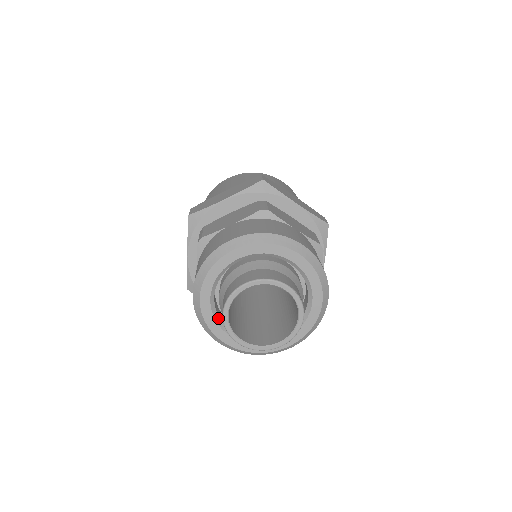
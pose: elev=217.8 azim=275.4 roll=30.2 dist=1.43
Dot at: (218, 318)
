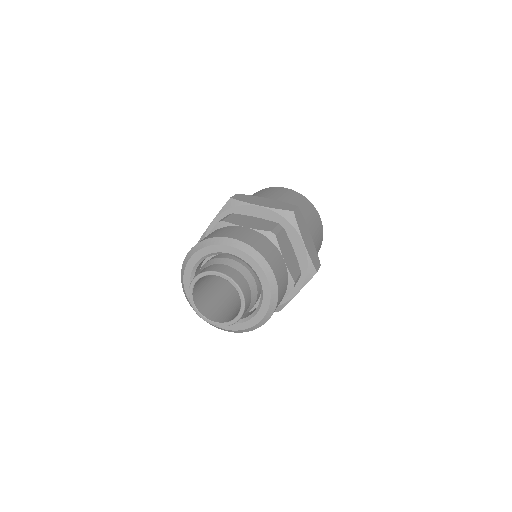
Dot at: occluded
